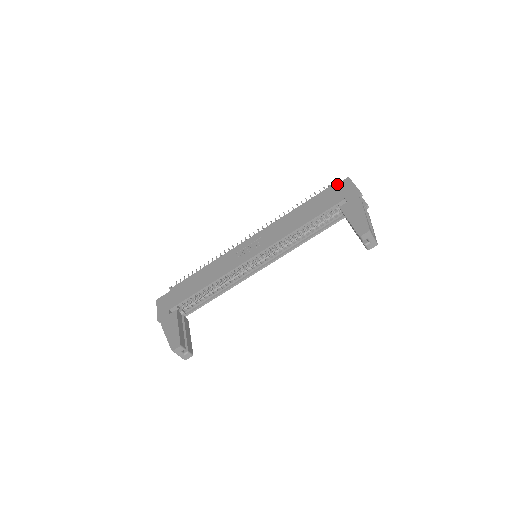
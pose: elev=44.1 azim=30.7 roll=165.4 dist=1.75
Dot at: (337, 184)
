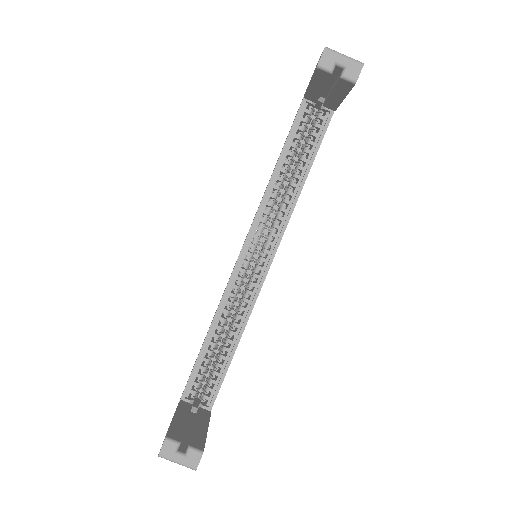
Dot at: occluded
